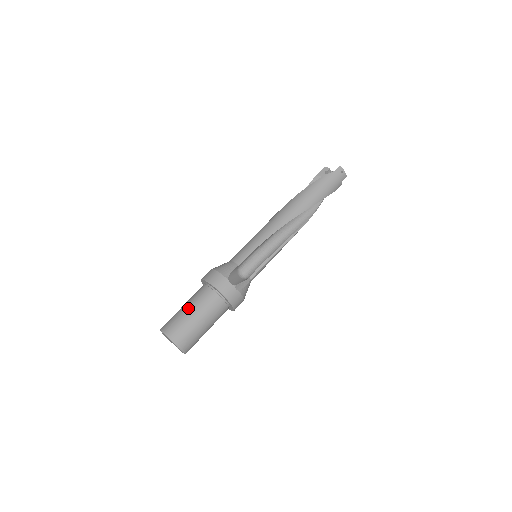
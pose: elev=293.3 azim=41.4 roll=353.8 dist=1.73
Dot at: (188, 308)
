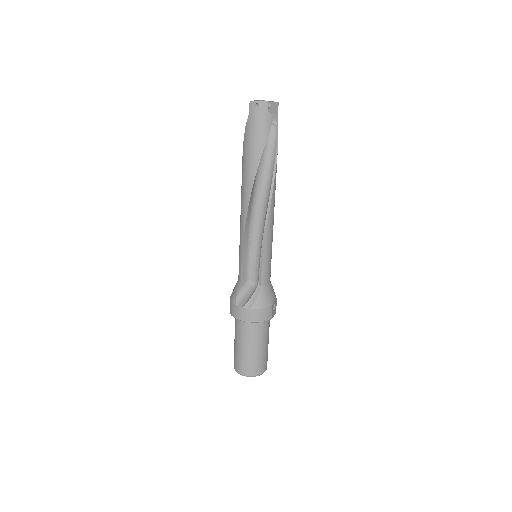
Dot at: (234, 341)
